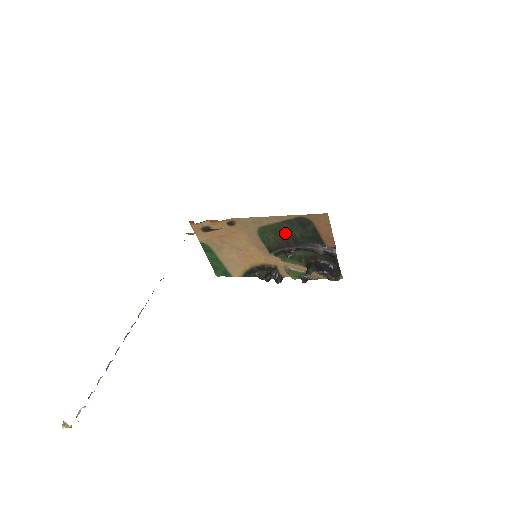
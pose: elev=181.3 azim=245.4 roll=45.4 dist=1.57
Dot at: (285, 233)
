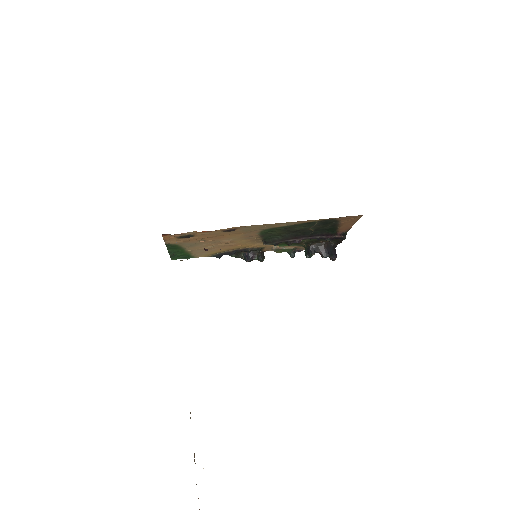
Dot at: (297, 230)
